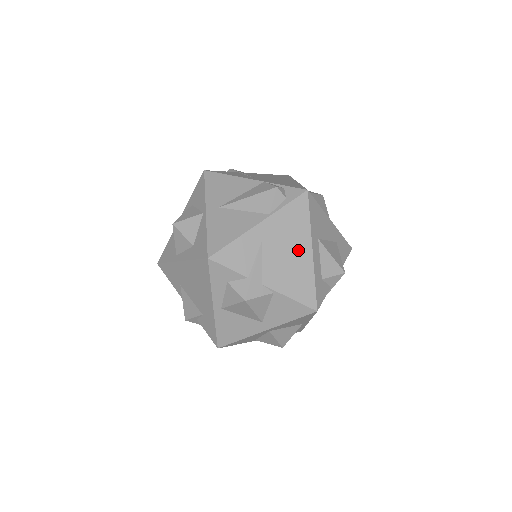
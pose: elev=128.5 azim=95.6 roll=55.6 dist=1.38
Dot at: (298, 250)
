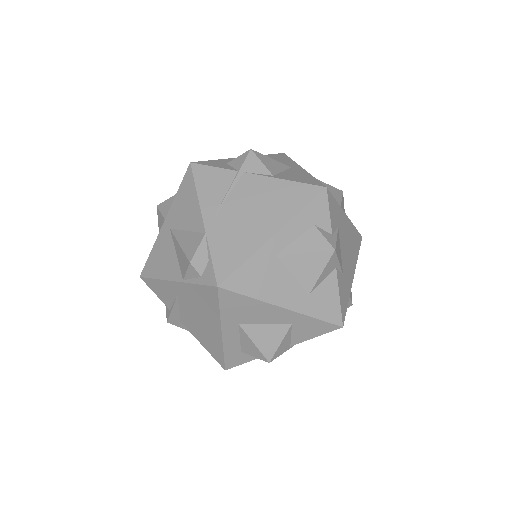
Dot at: (209, 323)
